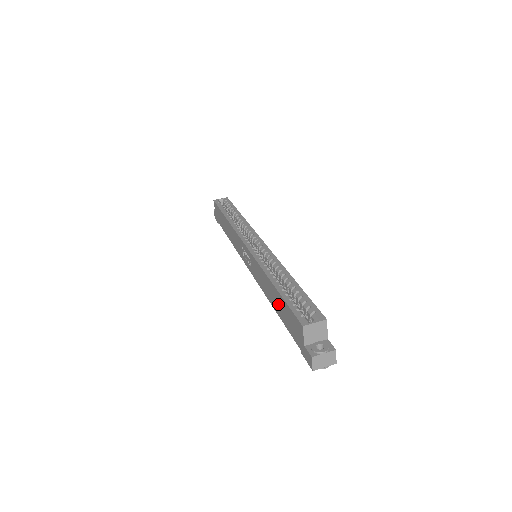
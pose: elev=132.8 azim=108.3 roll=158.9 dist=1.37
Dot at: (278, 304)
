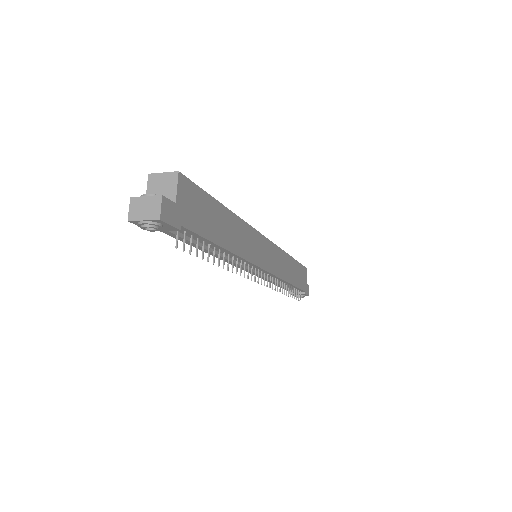
Dot at: occluded
